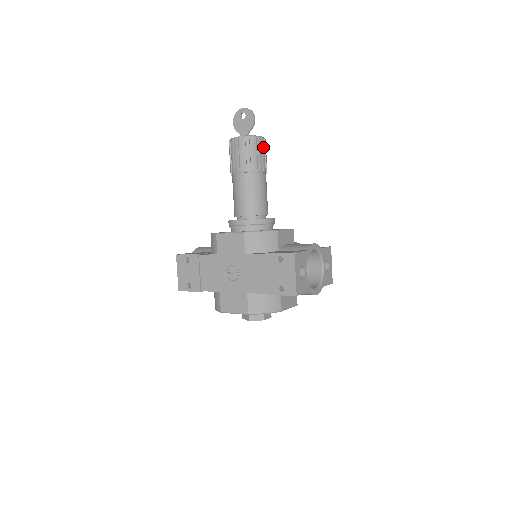
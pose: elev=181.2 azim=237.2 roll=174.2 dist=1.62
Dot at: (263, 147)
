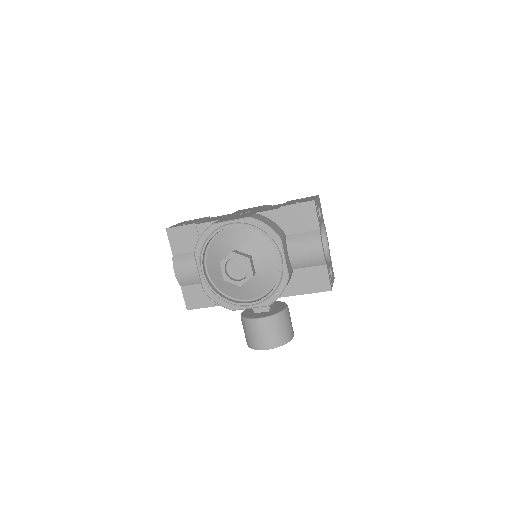
Dot at: occluded
